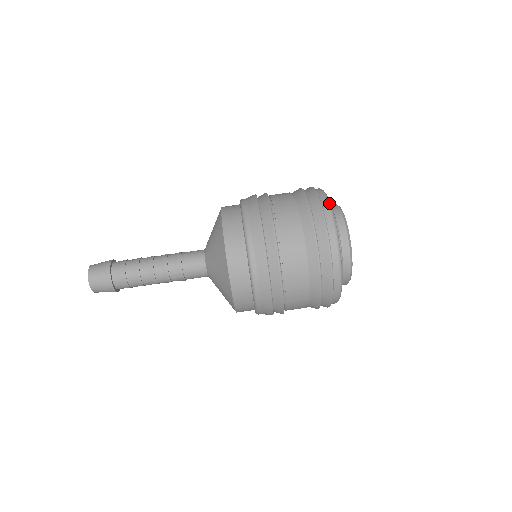
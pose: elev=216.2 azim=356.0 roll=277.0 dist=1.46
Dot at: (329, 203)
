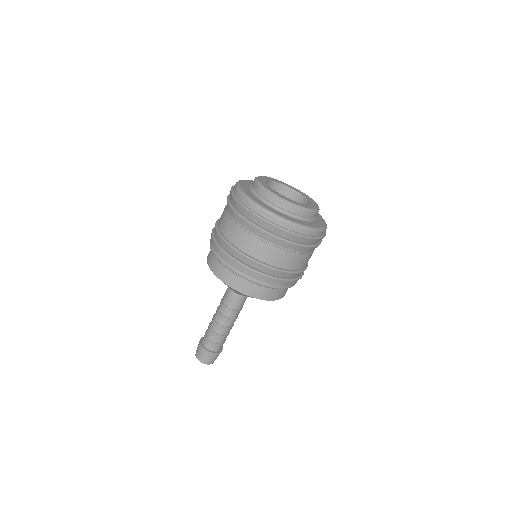
Dot at: (247, 199)
